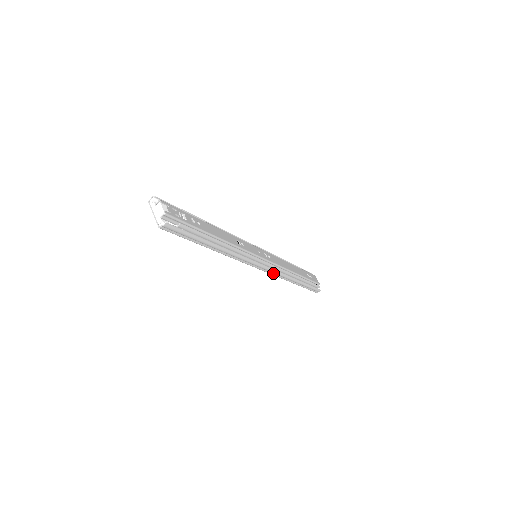
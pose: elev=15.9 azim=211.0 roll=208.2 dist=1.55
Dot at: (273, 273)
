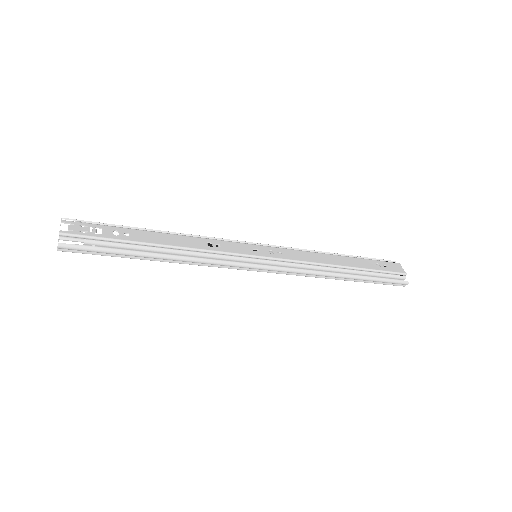
Dot at: (290, 273)
